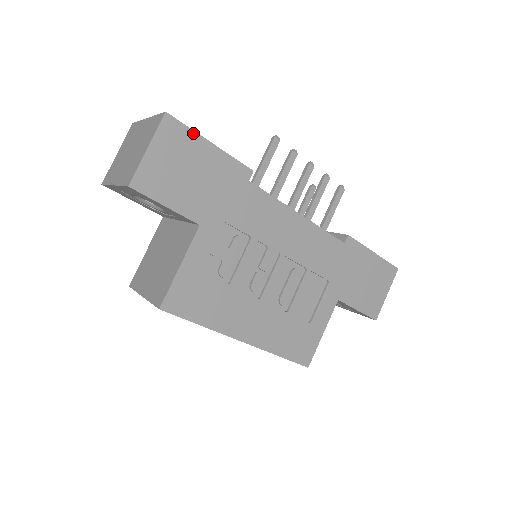
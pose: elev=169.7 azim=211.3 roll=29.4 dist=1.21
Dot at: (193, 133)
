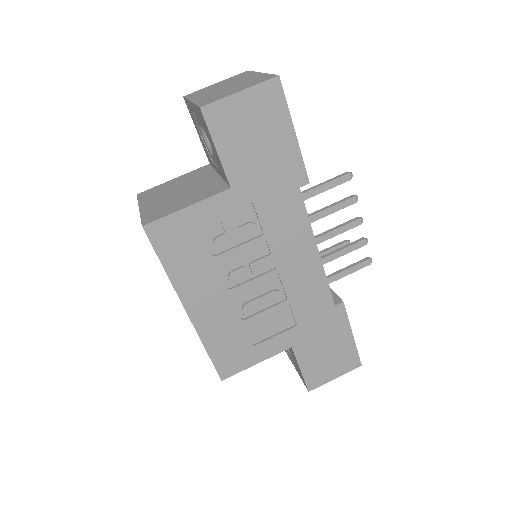
Dot at: (287, 111)
